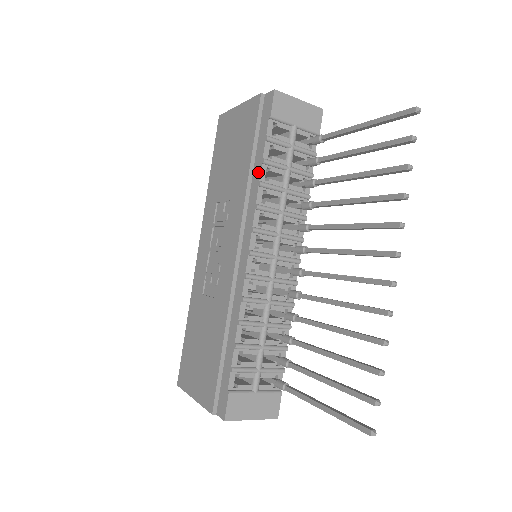
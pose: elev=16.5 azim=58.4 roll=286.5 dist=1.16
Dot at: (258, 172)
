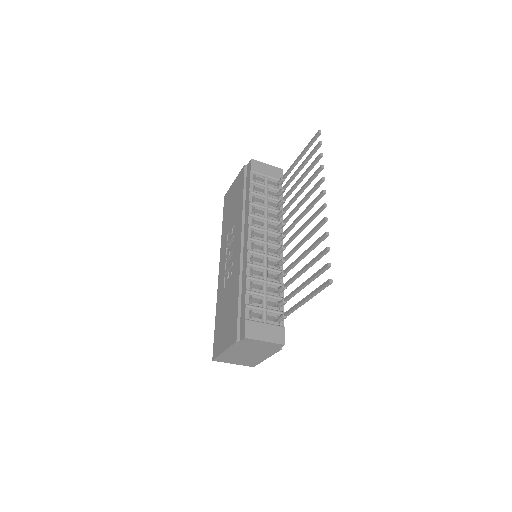
Dot at: (248, 199)
